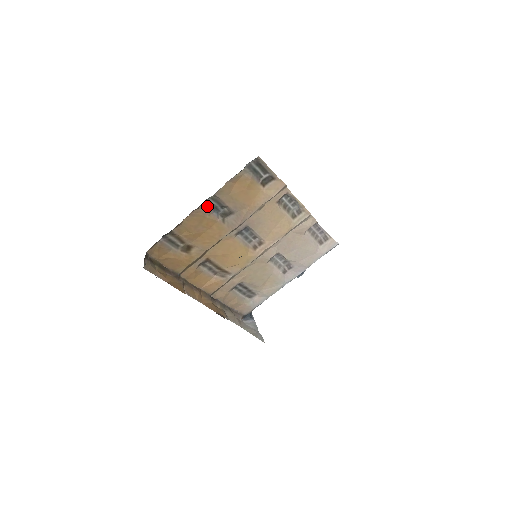
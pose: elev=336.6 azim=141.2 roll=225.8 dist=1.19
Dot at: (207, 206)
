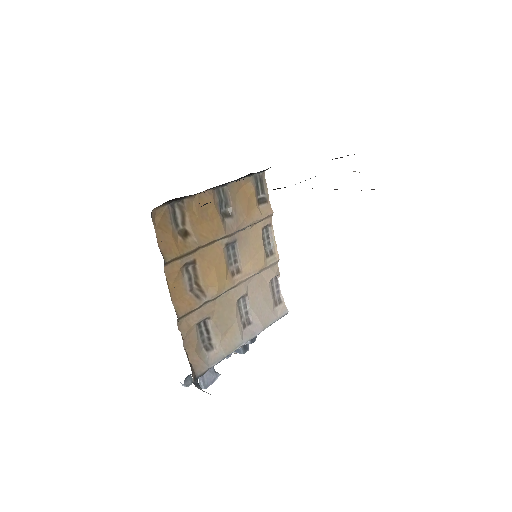
Dot at: (217, 195)
